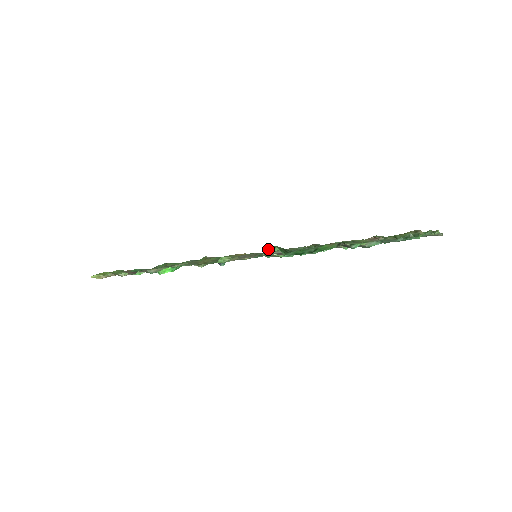
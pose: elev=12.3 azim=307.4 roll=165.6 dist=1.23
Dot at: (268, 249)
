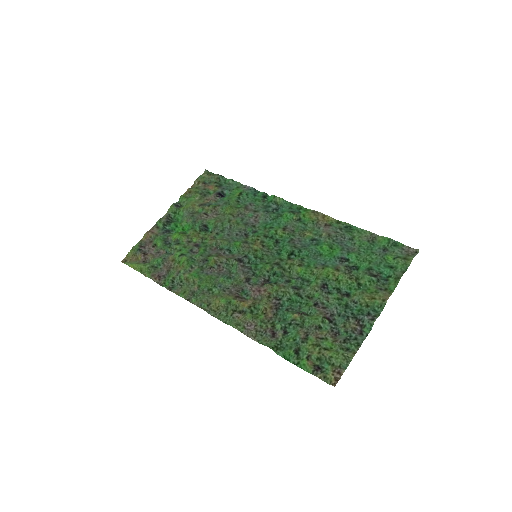
Dot at: (265, 307)
